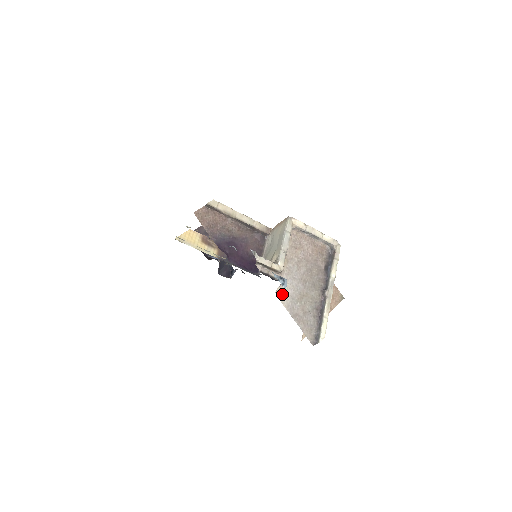
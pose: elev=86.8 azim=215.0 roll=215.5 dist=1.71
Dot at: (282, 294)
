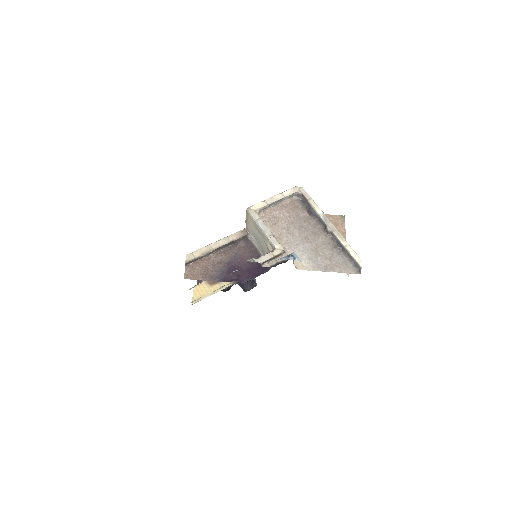
Dot at: (301, 265)
